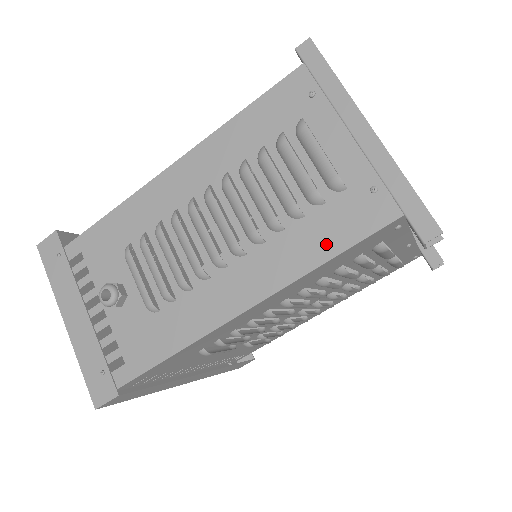
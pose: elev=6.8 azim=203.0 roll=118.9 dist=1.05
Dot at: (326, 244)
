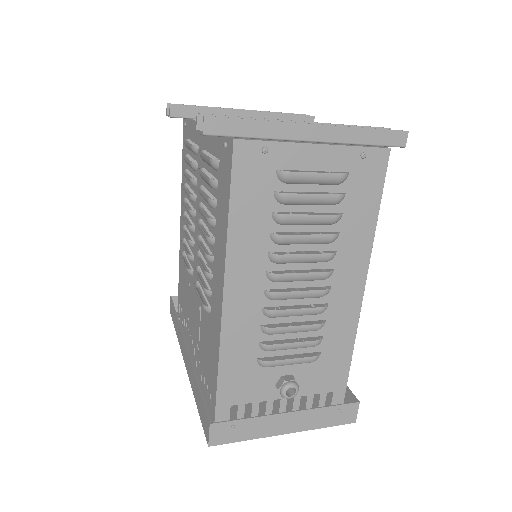
Dot at: (369, 210)
